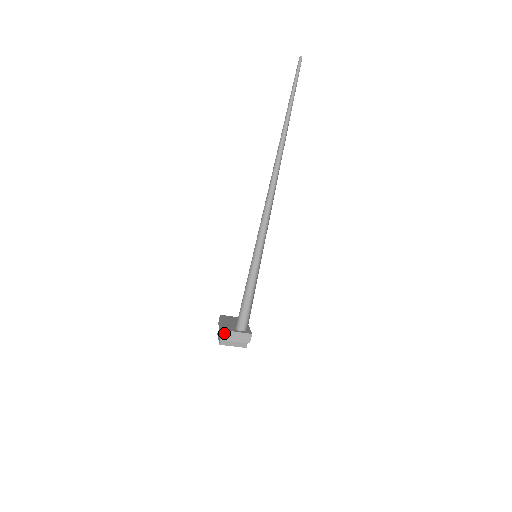
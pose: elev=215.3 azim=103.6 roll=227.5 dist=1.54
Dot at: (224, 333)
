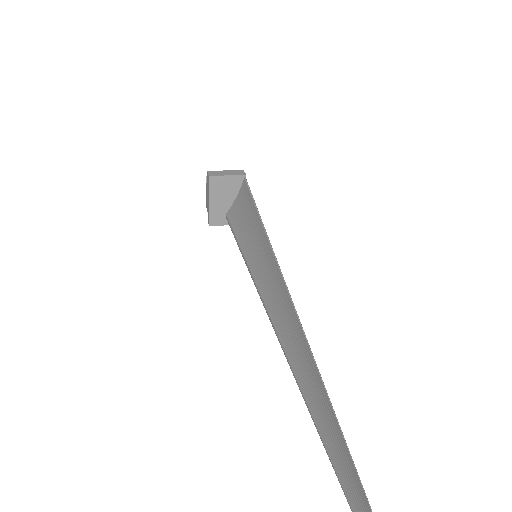
Dot at: (210, 224)
